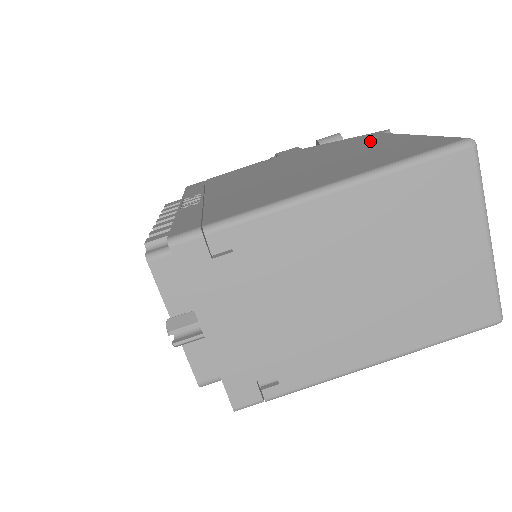
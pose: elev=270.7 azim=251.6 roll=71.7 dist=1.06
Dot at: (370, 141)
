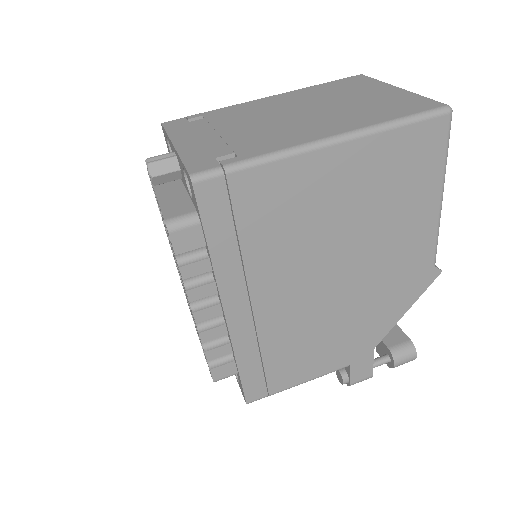
Dot at: occluded
